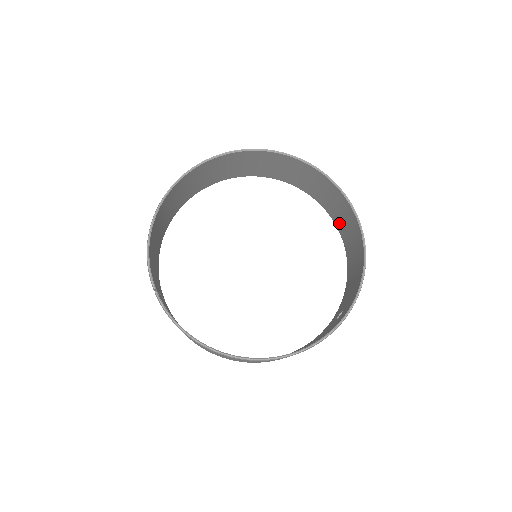
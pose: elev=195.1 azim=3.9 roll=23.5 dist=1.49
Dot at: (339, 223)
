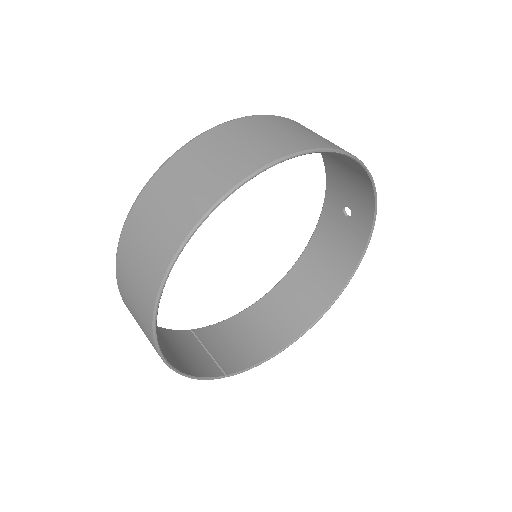
Dot at: occluded
